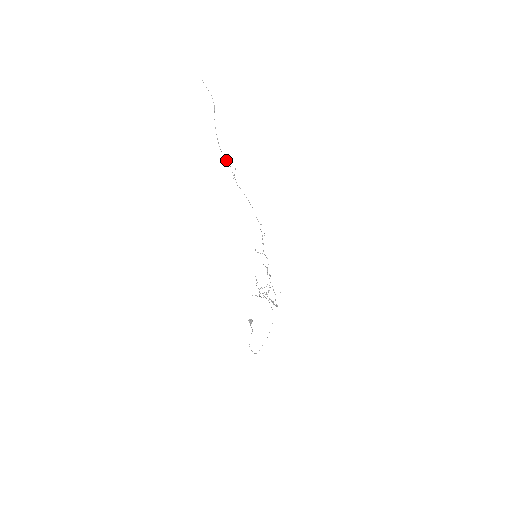
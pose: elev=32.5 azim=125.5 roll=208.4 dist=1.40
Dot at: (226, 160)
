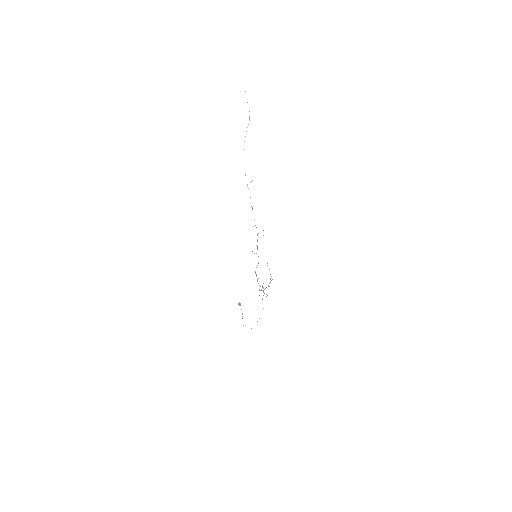
Dot at: occluded
